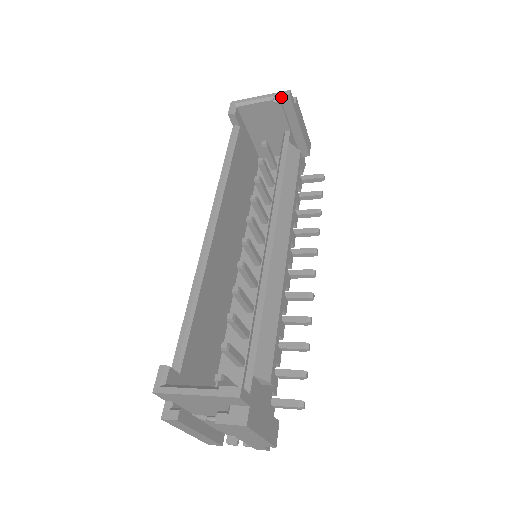
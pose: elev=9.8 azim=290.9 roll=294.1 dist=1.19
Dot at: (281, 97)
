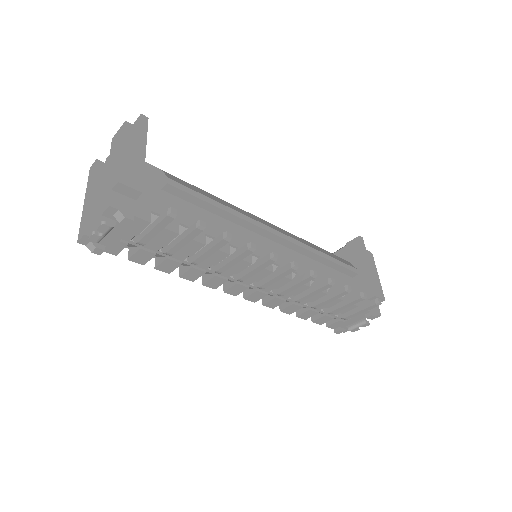
Dot at: (354, 240)
